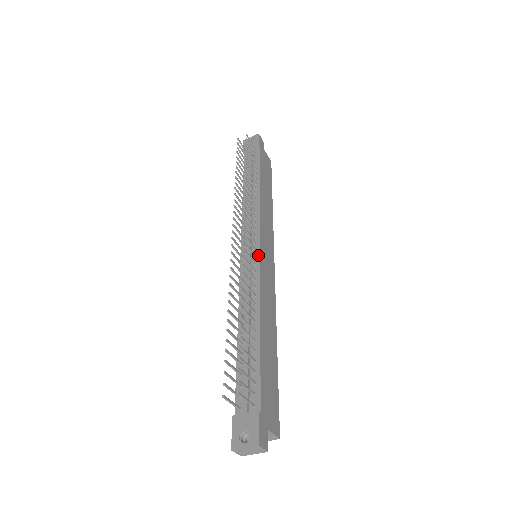
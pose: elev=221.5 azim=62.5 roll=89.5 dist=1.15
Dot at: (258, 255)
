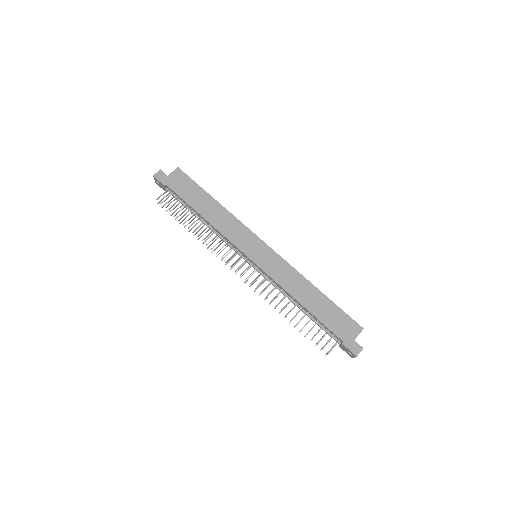
Dot at: (257, 266)
